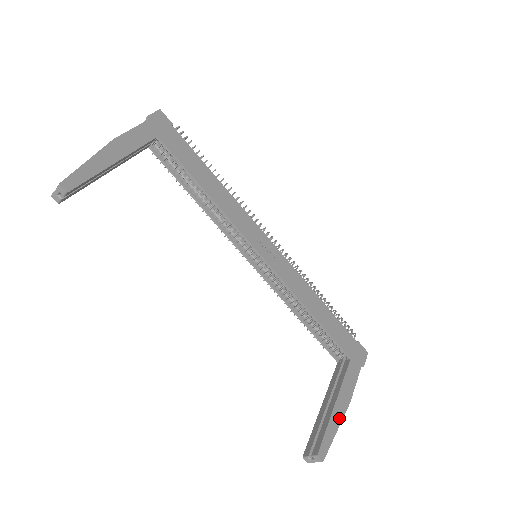
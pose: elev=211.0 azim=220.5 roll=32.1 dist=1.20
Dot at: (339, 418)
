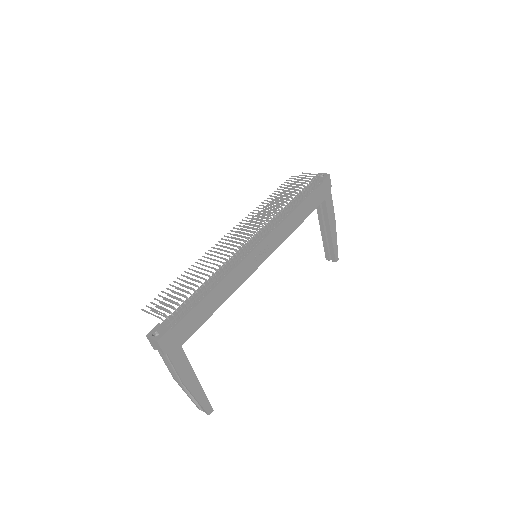
Dot at: (335, 234)
